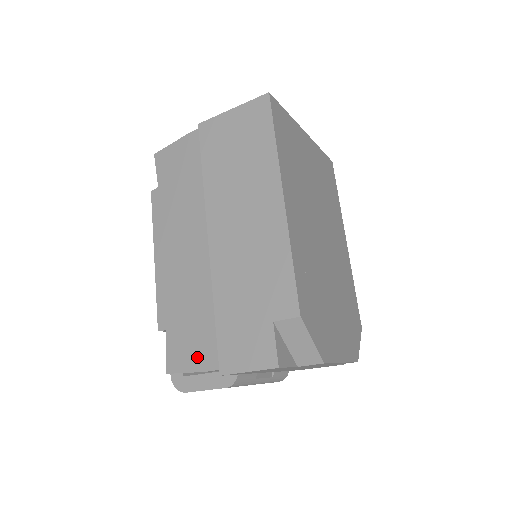
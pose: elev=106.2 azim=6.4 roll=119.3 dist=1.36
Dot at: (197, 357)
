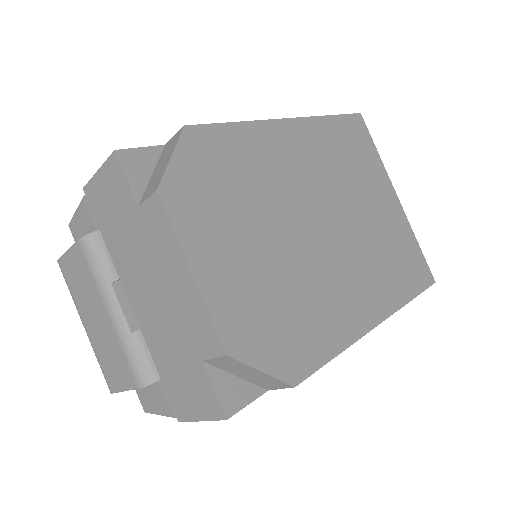
Dot at: occluded
